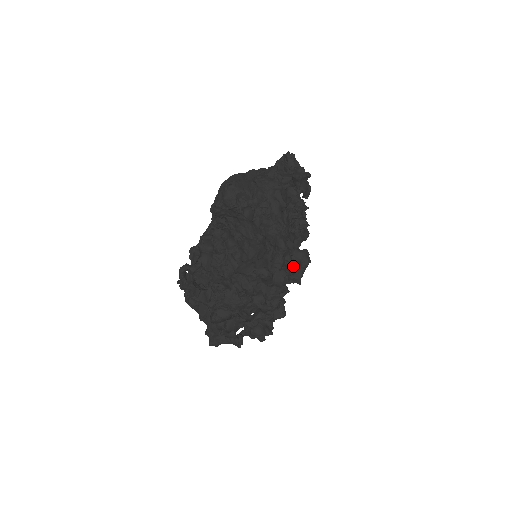
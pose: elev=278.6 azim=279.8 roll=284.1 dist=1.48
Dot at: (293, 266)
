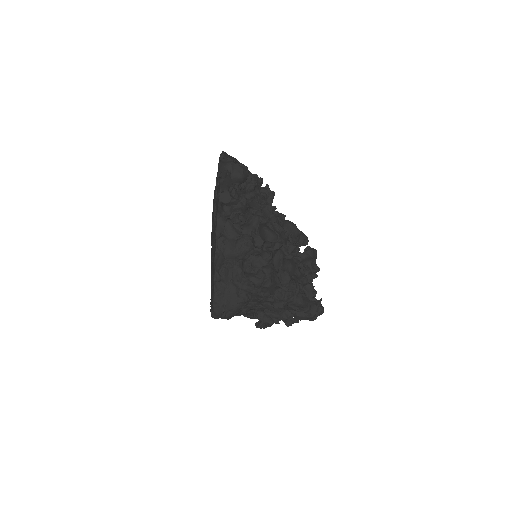
Dot at: (308, 274)
